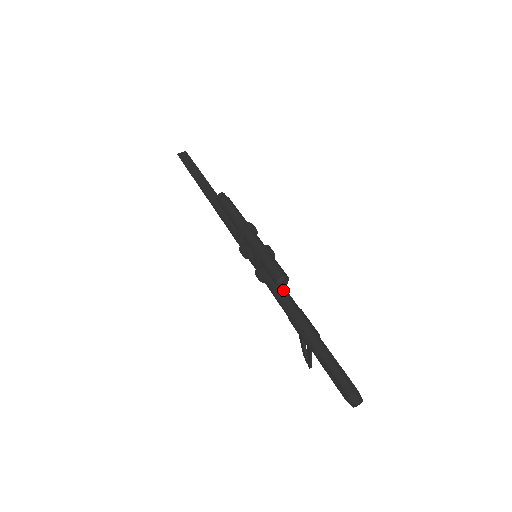
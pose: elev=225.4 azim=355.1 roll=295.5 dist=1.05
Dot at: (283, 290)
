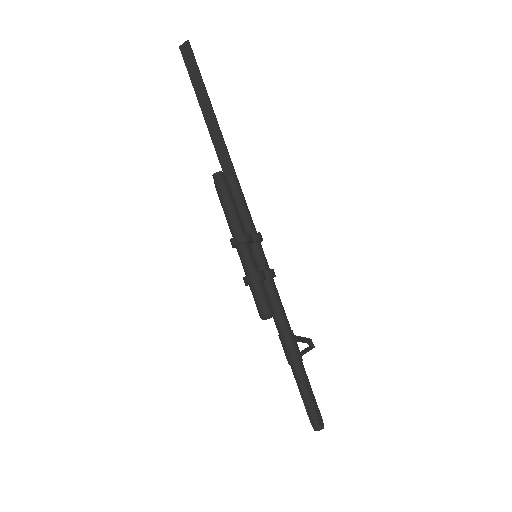
Dot at: (275, 309)
